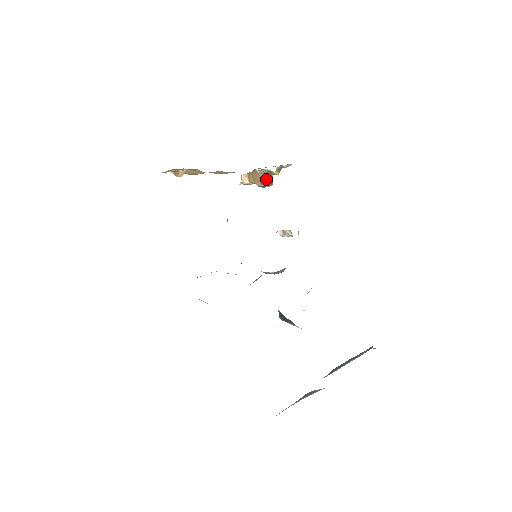
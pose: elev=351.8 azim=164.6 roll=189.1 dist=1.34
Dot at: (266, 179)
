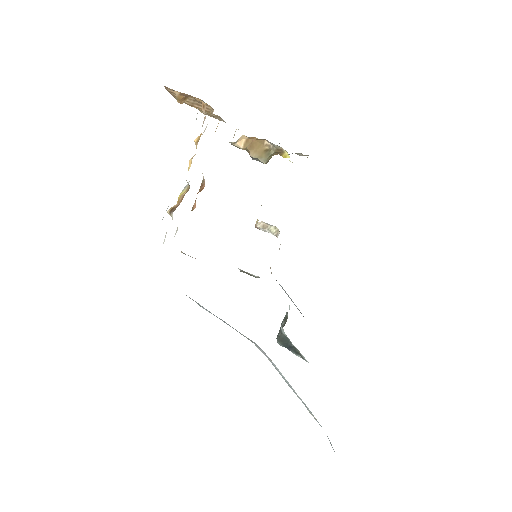
Dot at: (269, 155)
